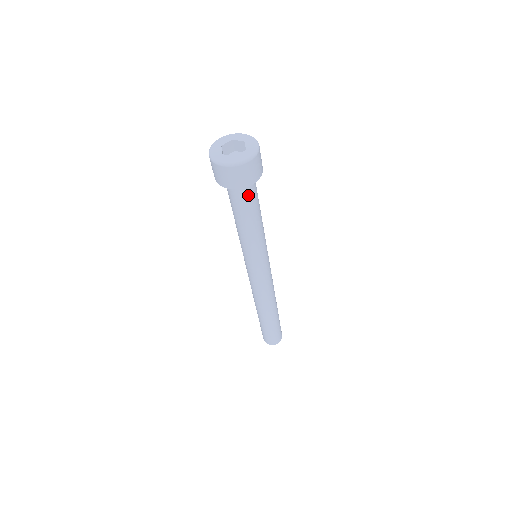
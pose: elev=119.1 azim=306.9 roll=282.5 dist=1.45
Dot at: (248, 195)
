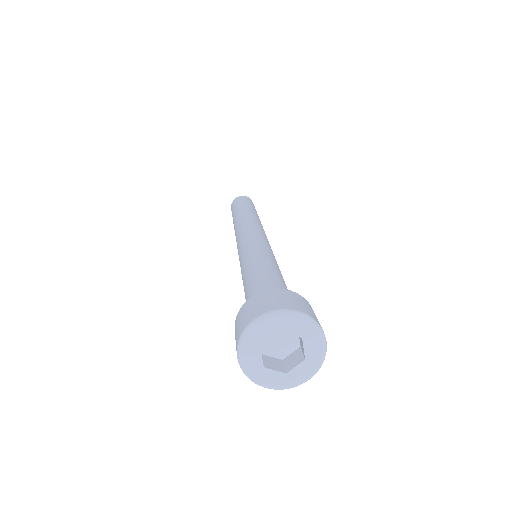
Dot at: occluded
